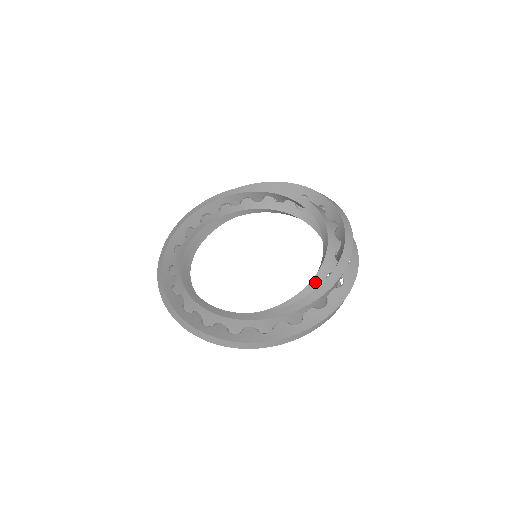
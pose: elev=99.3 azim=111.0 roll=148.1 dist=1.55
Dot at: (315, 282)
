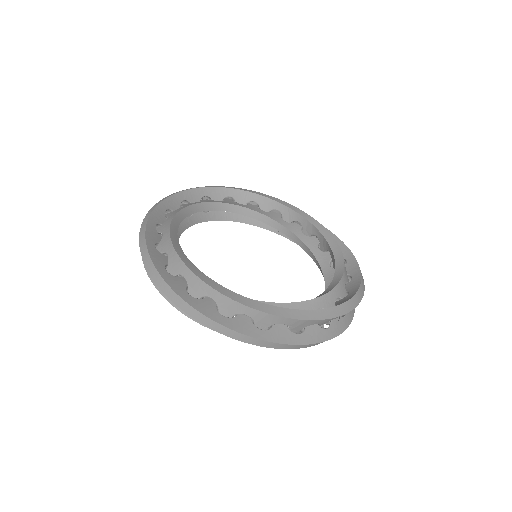
Dot at: (277, 306)
